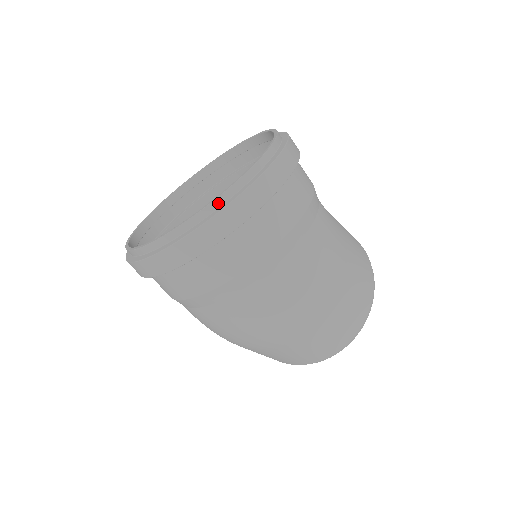
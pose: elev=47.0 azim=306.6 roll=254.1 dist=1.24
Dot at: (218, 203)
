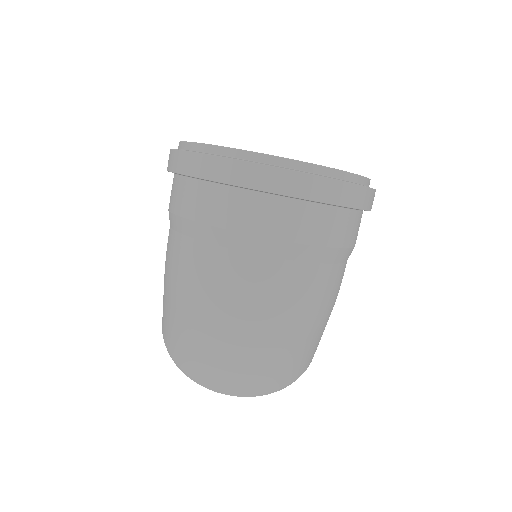
Dot at: (332, 173)
